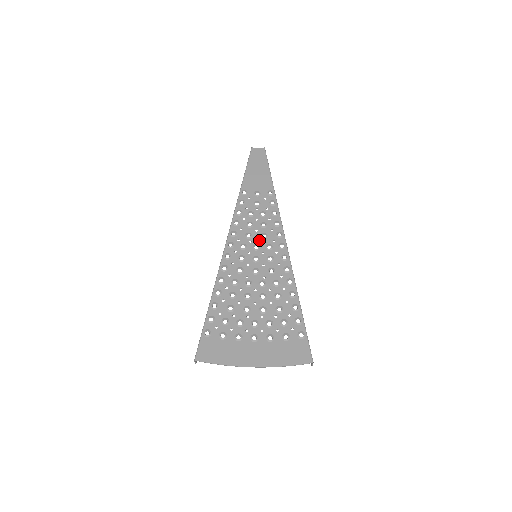
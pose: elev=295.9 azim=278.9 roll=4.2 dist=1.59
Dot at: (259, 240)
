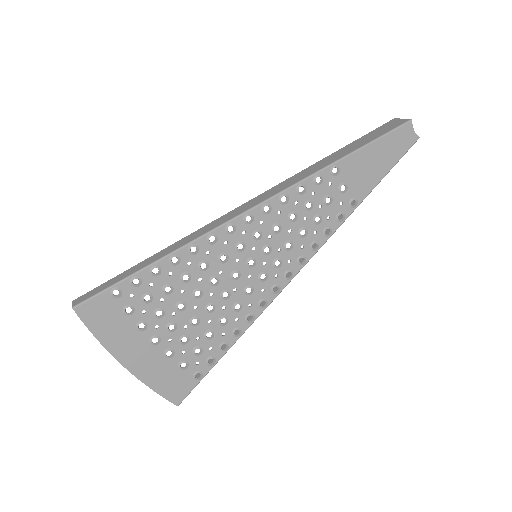
Dot at: (279, 245)
